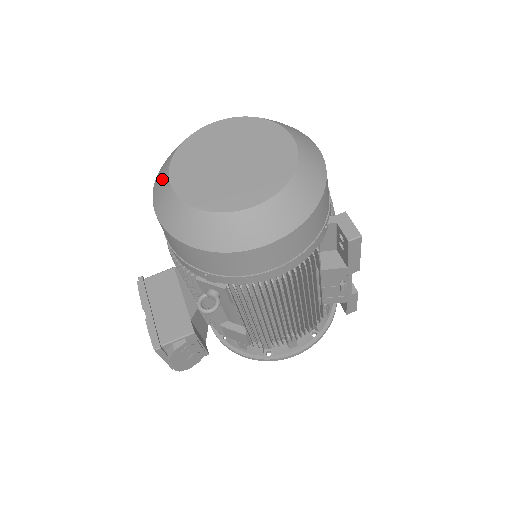
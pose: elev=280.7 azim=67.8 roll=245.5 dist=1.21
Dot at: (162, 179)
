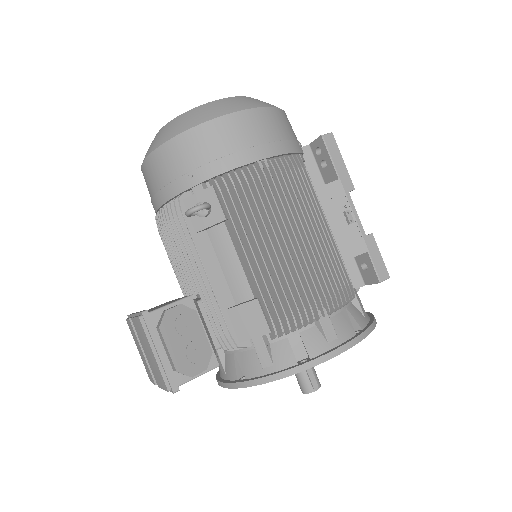
Dot at: occluded
